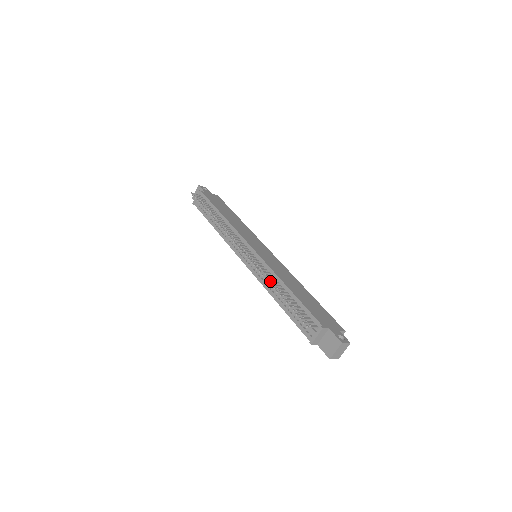
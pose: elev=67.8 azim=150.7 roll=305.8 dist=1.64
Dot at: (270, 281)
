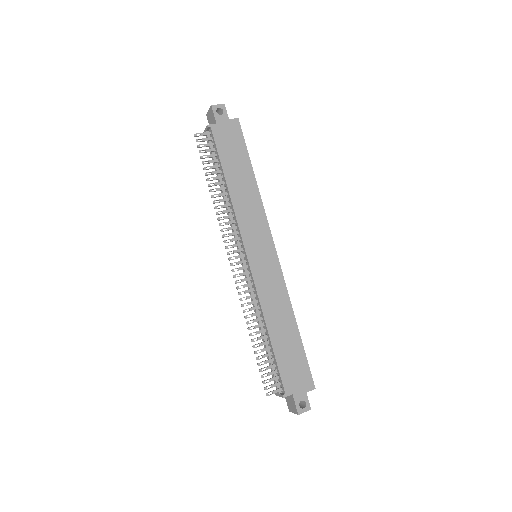
Dot at: (251, 320)
